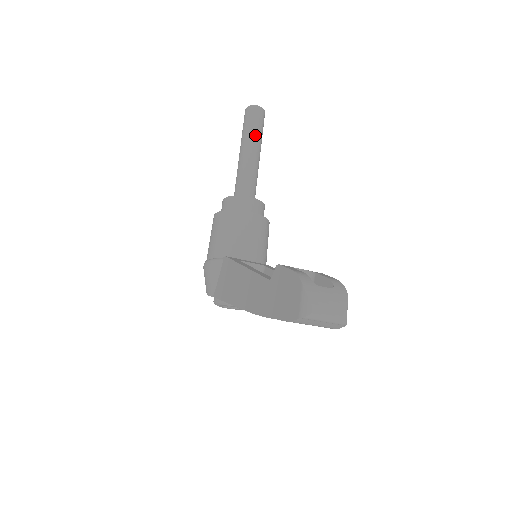
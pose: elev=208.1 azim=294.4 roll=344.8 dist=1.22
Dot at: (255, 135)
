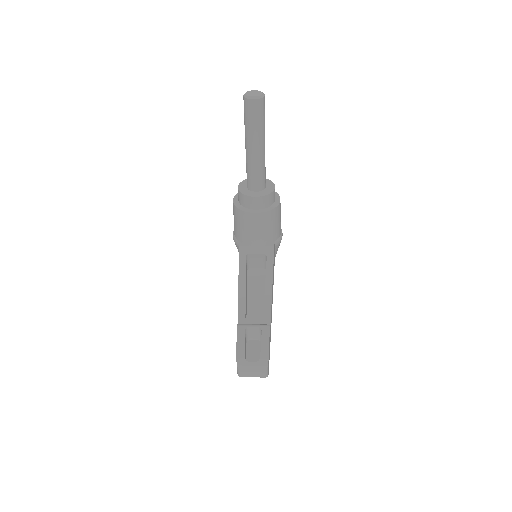
Dot at: (254, 132)
